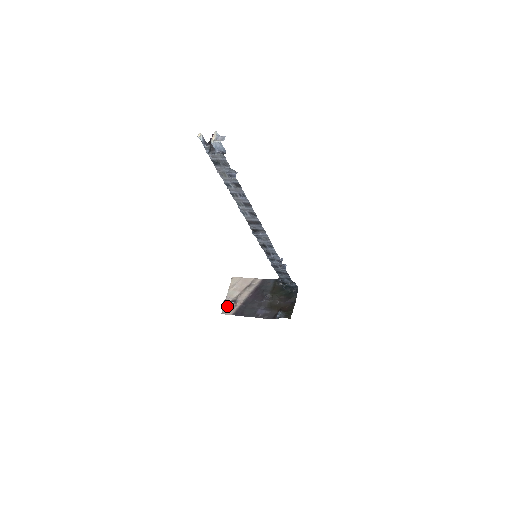
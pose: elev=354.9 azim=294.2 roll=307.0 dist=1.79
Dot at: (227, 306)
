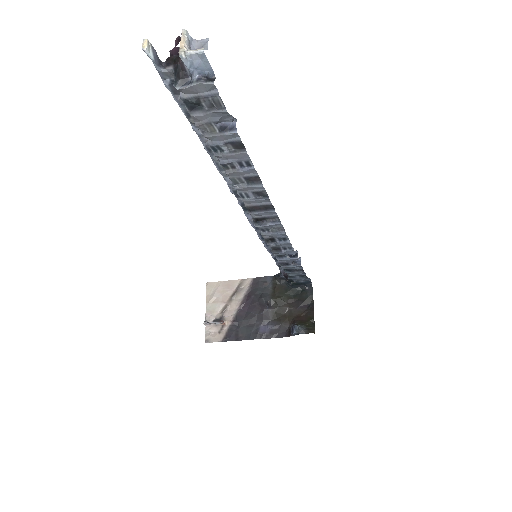
Dot at: (210, 329)
